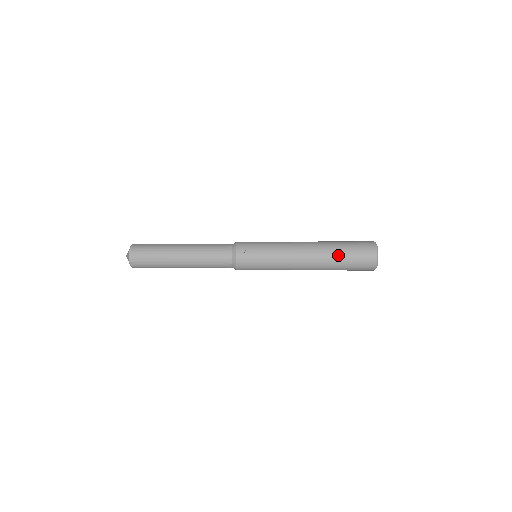
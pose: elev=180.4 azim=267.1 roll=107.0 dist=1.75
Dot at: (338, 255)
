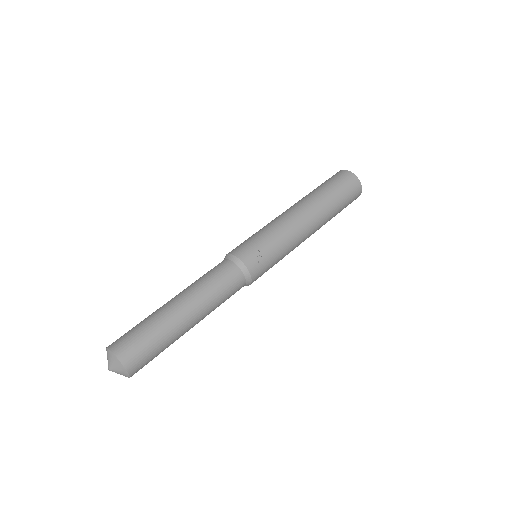
Dot at: (334, 203)
